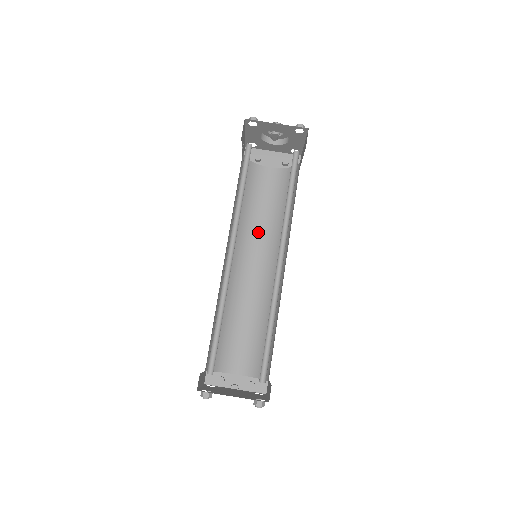
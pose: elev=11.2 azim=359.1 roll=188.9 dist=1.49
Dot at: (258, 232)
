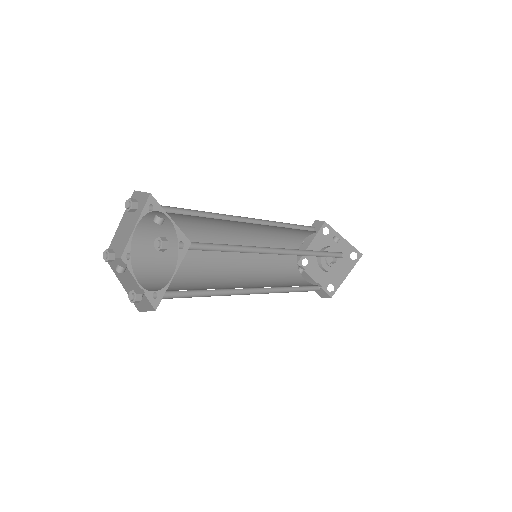
Dot at: (261, 278)
